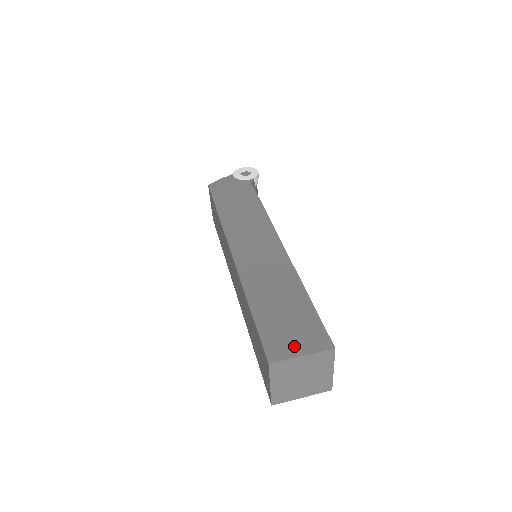
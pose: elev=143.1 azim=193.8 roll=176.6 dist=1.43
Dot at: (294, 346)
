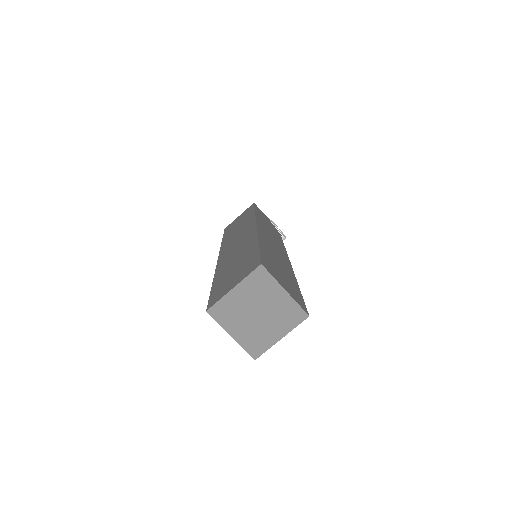
Dot at: (282, 282)
